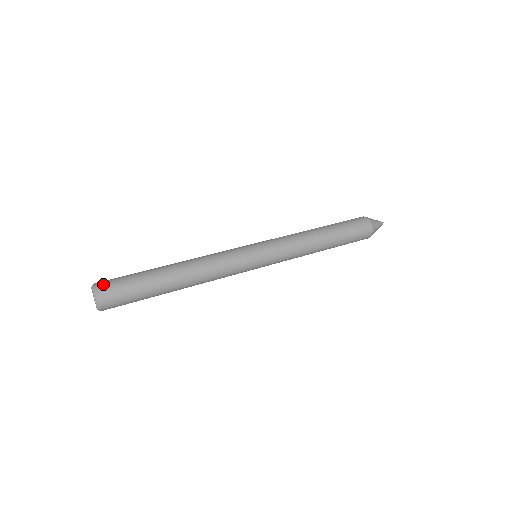
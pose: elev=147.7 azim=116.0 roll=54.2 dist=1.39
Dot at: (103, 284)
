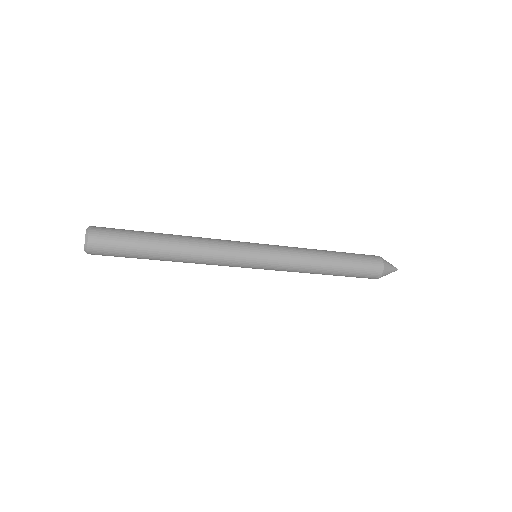
Dot at: (99, 227)
